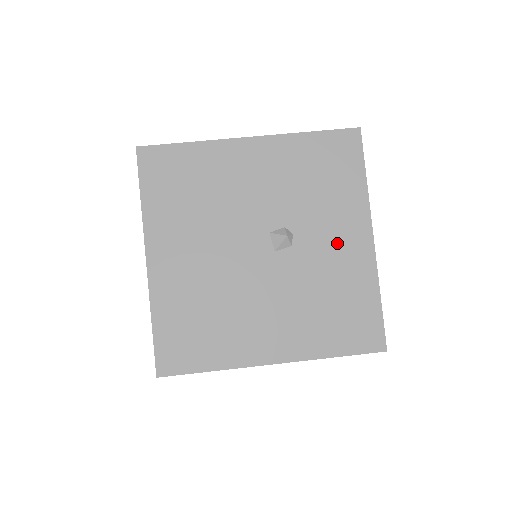
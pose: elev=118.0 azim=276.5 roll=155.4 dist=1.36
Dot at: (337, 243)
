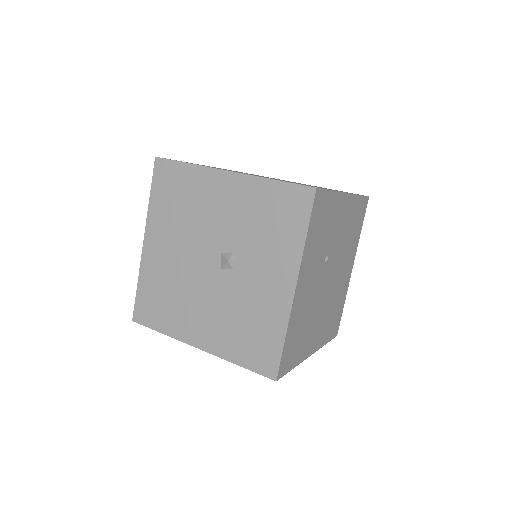
Dot at: (266, 281)
